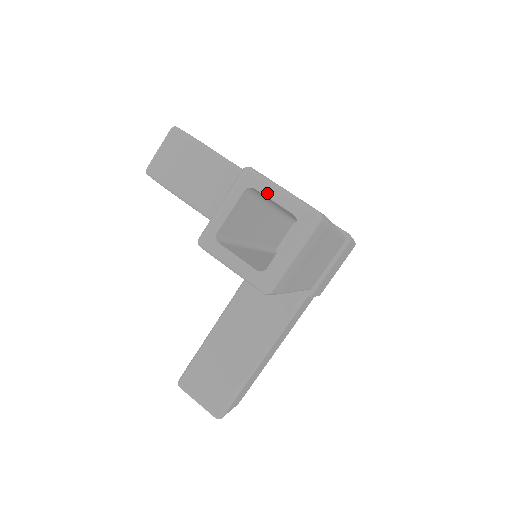
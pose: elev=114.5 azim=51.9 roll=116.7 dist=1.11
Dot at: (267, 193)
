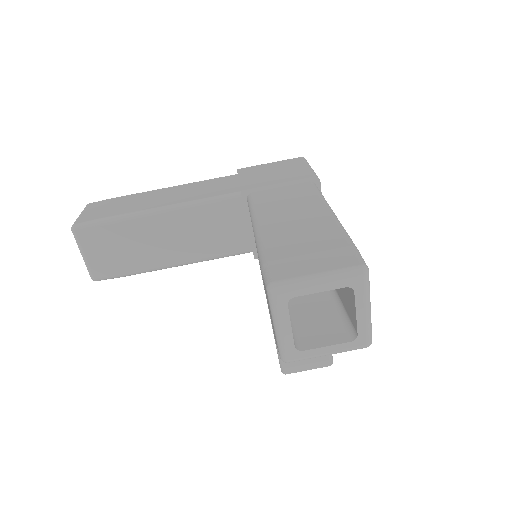
Dot at: (309, 291)
